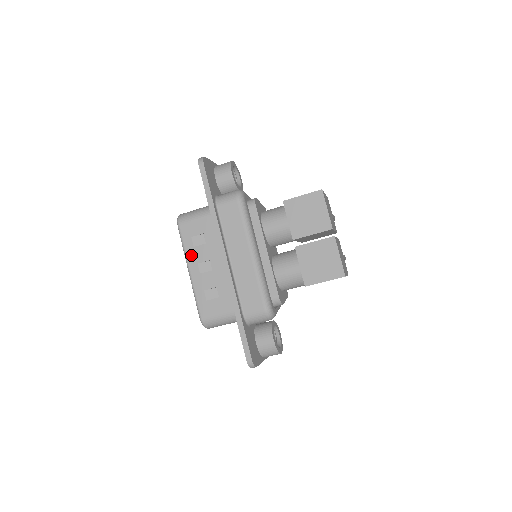
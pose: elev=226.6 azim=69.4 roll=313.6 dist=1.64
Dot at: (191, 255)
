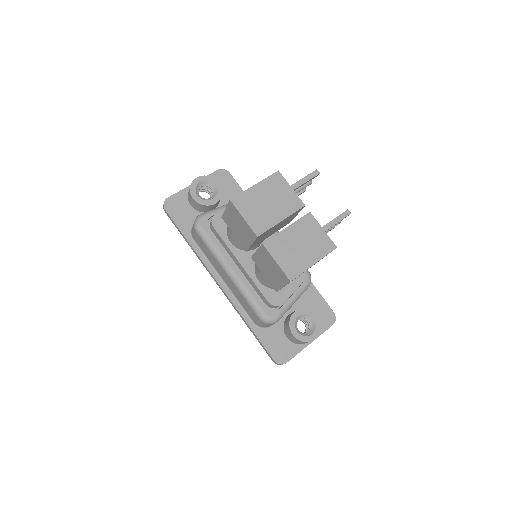
Dot at: occluded
